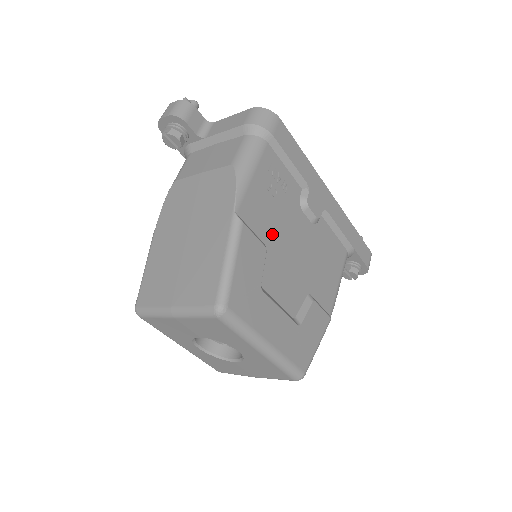
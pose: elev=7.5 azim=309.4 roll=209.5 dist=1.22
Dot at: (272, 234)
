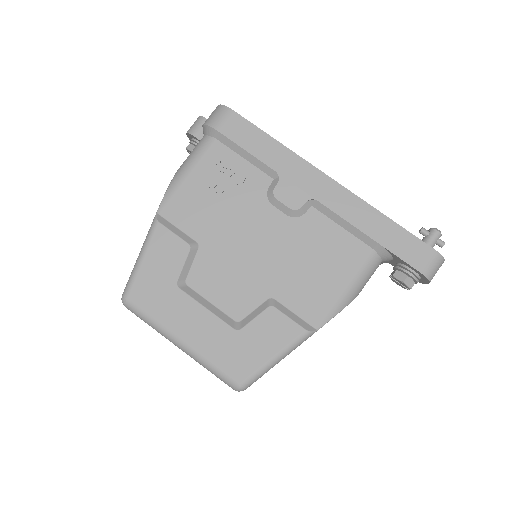
Dot at: (211, 231)
